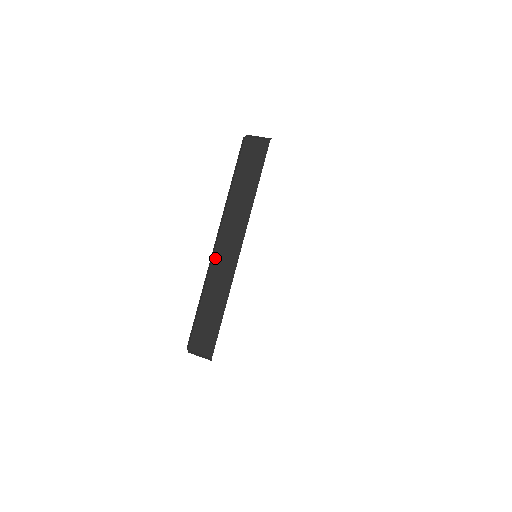
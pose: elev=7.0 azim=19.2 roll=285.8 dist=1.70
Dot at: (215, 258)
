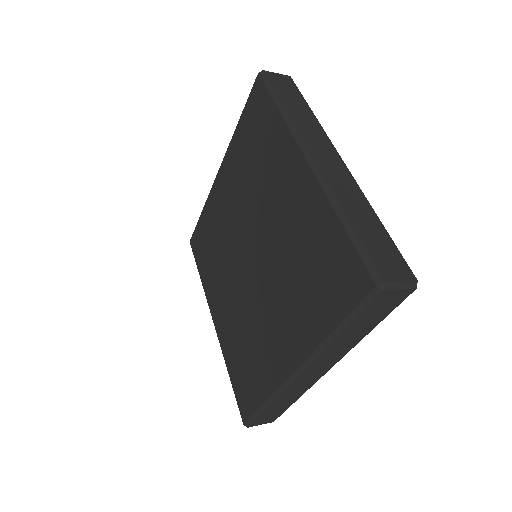
Dot at: (324, 171)
